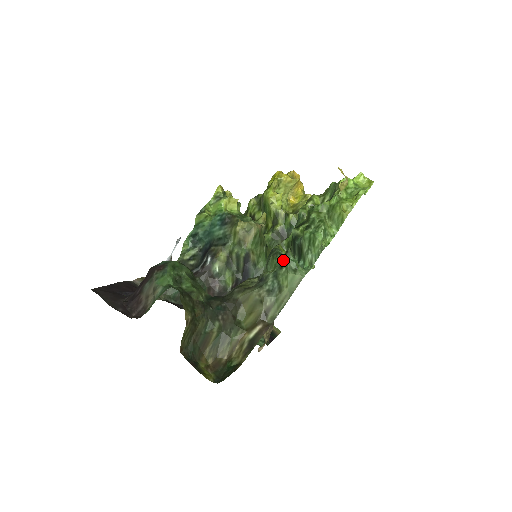
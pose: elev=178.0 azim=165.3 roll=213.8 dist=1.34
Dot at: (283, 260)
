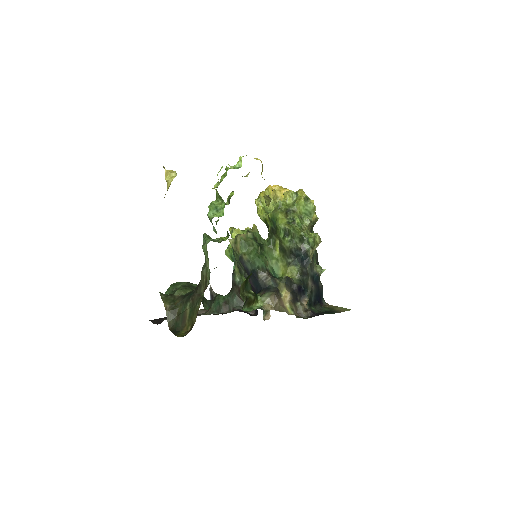
Dot at: occluded
